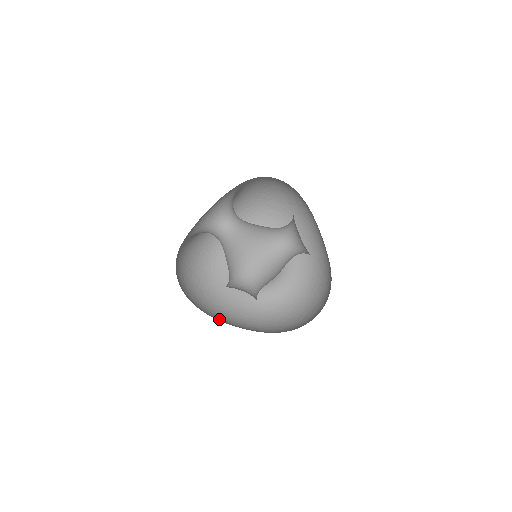
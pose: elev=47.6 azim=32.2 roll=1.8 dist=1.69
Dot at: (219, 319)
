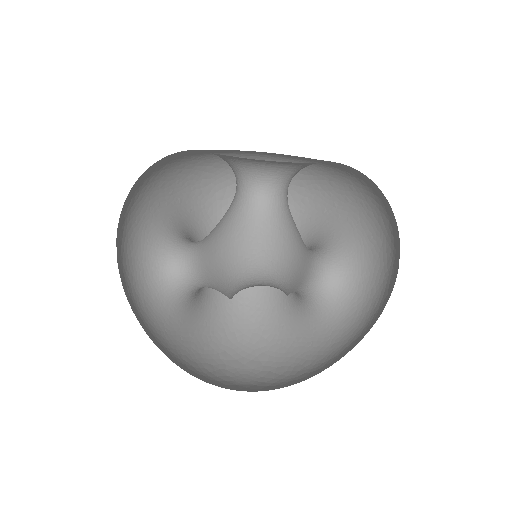
Dot at: (304, 380)
